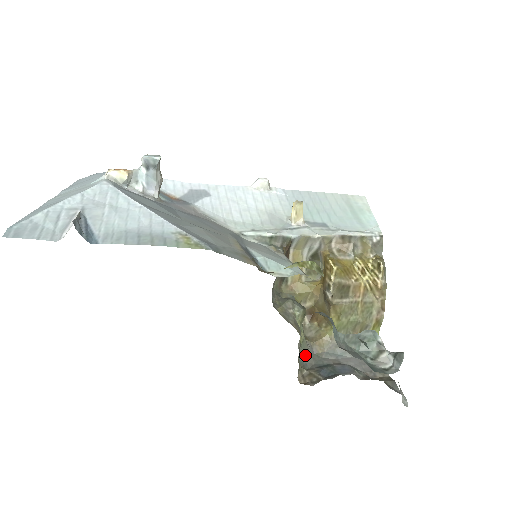
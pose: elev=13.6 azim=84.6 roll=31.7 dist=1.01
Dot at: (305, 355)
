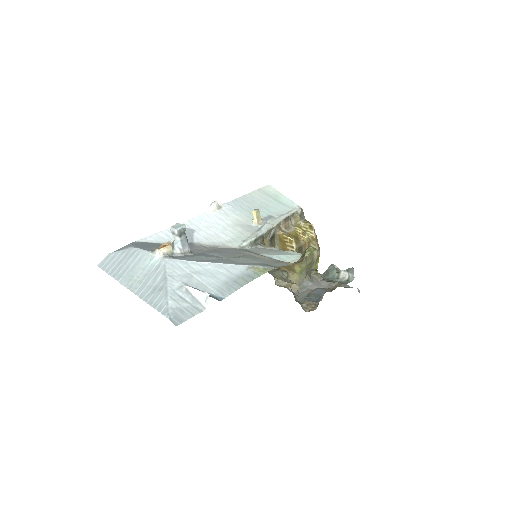
Dot at: (295, 296)
